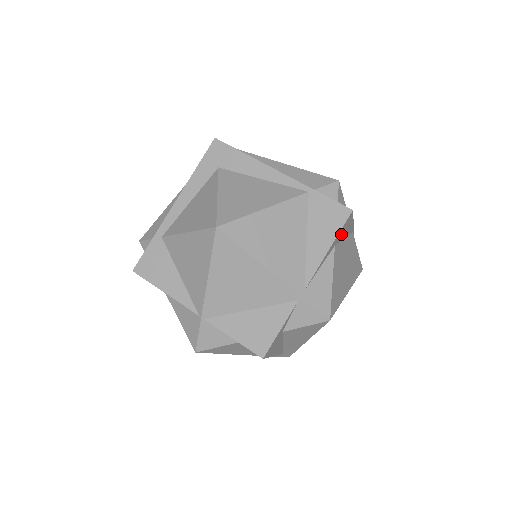
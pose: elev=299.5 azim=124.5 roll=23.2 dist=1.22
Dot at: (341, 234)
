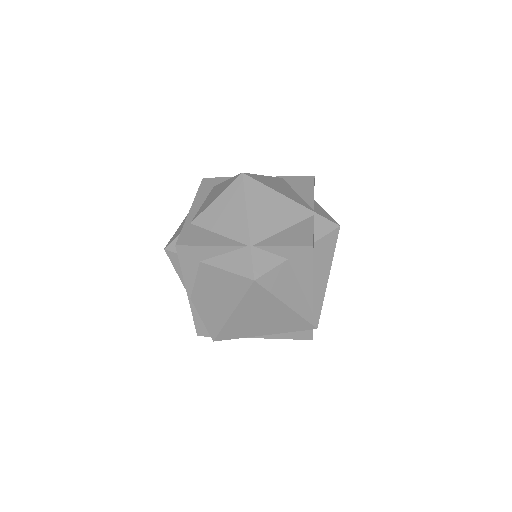
Dot at: occluded
